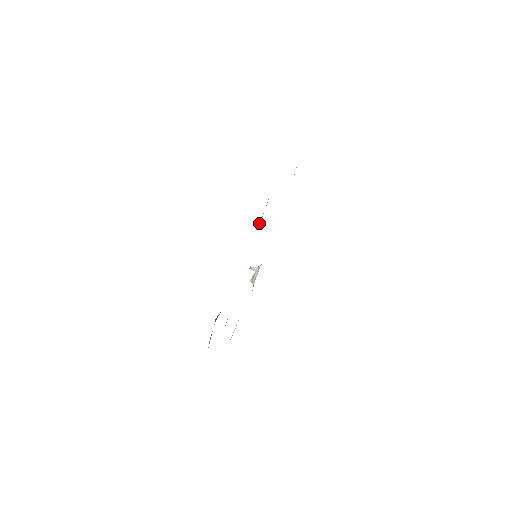
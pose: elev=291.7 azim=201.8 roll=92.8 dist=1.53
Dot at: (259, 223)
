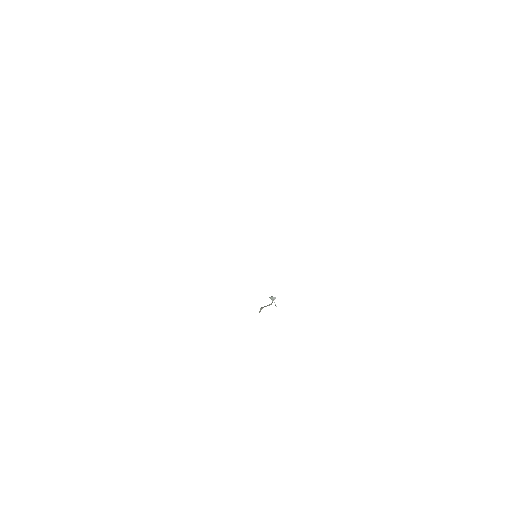
Dot at: occluded
